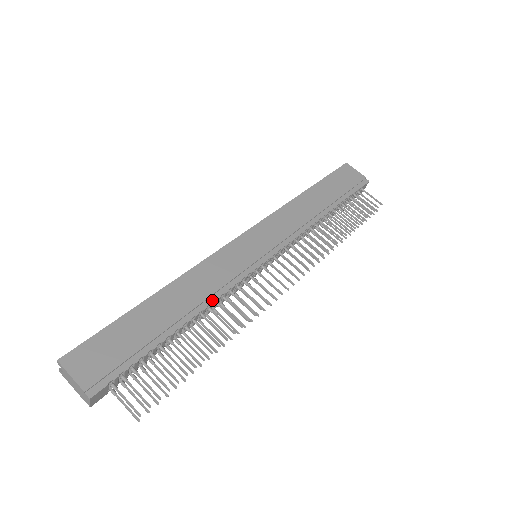
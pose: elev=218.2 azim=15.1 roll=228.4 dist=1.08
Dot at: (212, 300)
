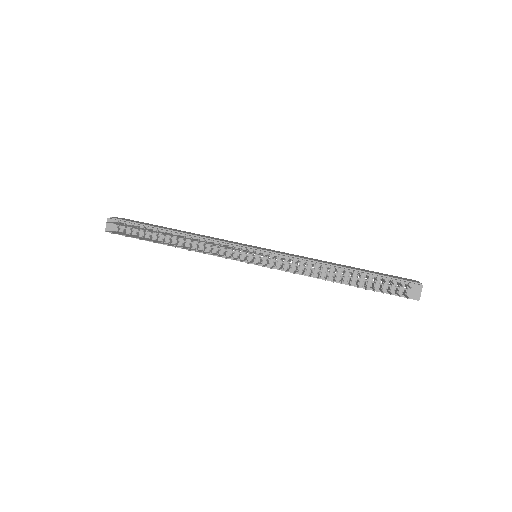
Dot at: (198, 237)
